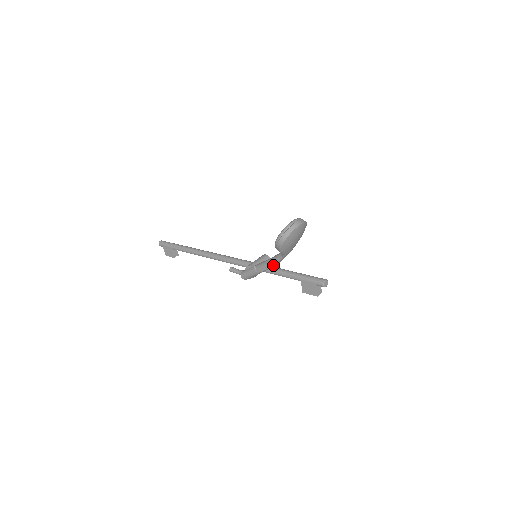
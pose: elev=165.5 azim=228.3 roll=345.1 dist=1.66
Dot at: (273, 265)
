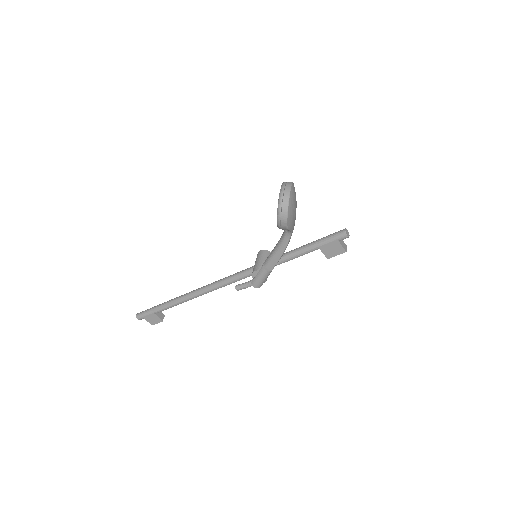
Dot at: (284, 250)
